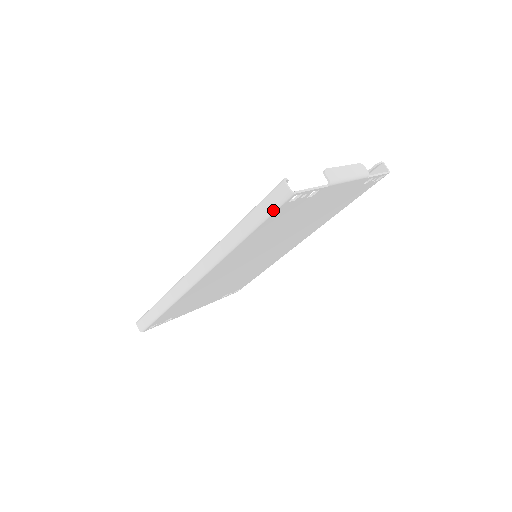
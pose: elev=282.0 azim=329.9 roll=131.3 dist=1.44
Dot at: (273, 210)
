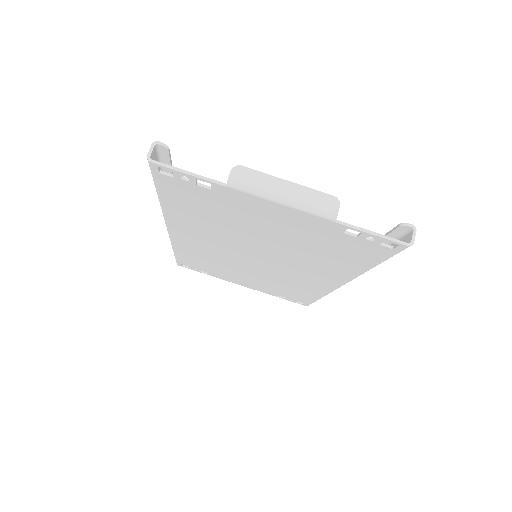
Dot at: (152, 175)
